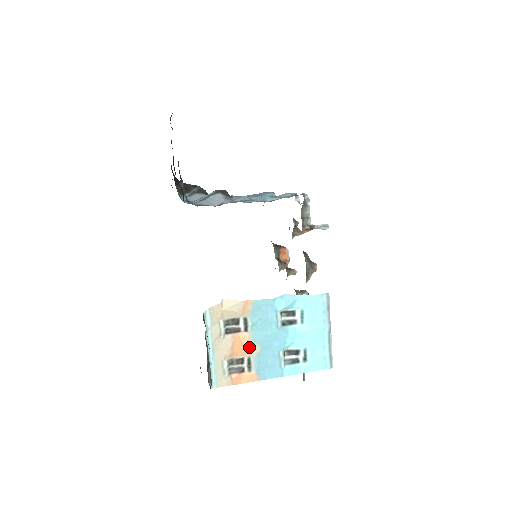
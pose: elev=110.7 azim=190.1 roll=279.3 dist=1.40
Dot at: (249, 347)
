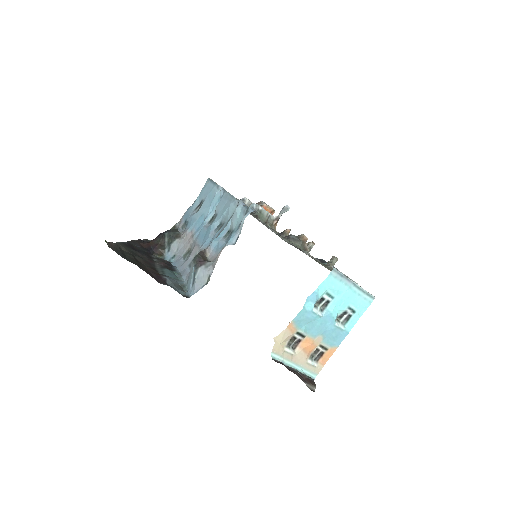
Dot at: (314, 342)
